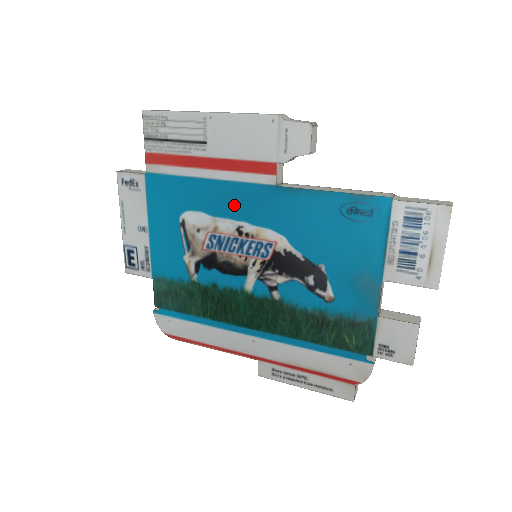
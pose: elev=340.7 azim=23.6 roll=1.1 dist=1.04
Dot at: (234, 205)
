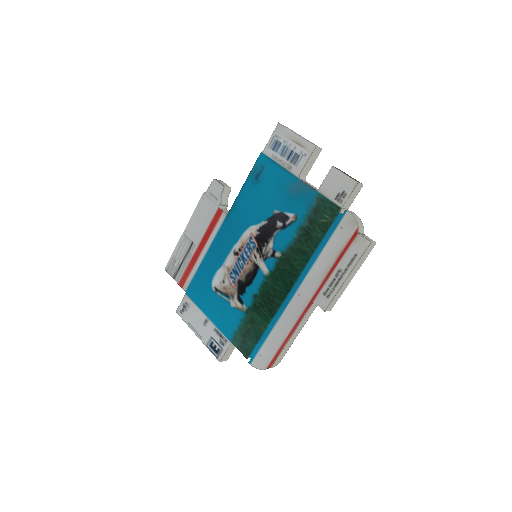
Dot at: (223, 247)
